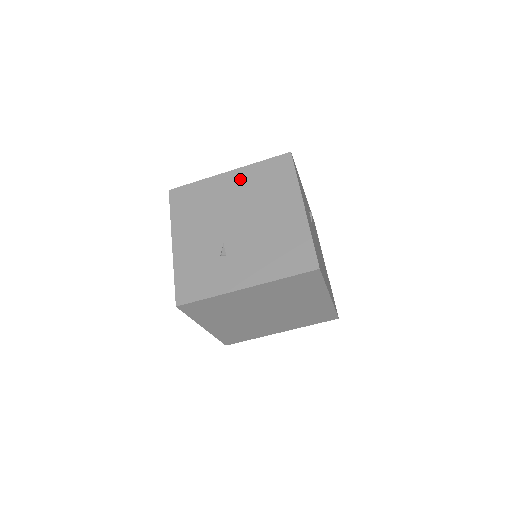
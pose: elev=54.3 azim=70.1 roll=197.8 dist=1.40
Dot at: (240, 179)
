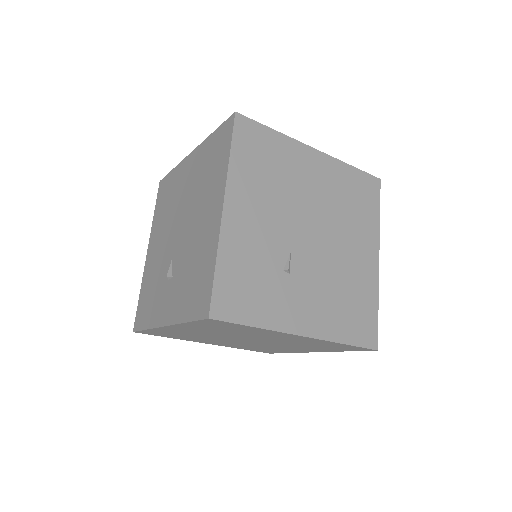
Dot at: (327, 172)
